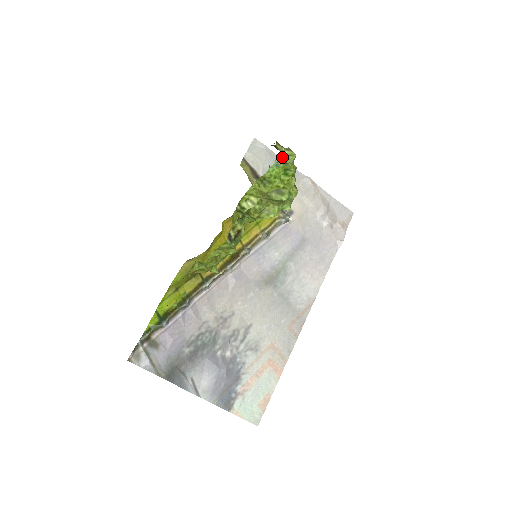
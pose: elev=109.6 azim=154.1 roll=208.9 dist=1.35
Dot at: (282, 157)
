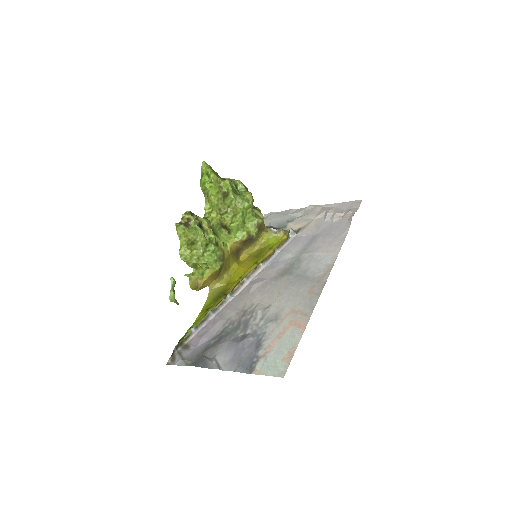
Dot at: (202, 170)
